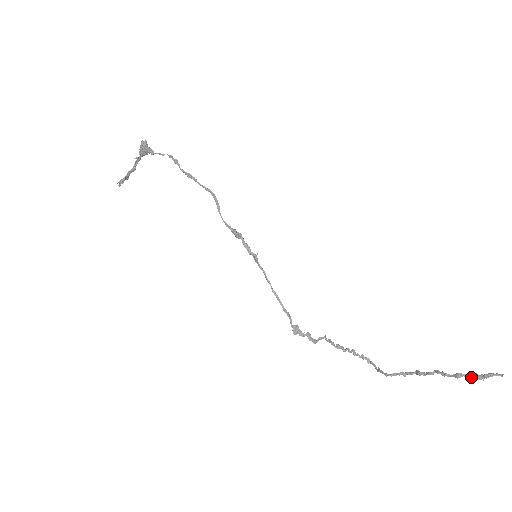
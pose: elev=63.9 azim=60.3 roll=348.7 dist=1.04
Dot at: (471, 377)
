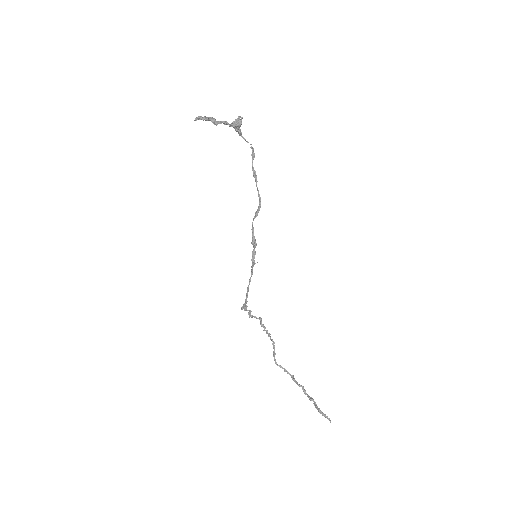
Dot at: (316, 407)
